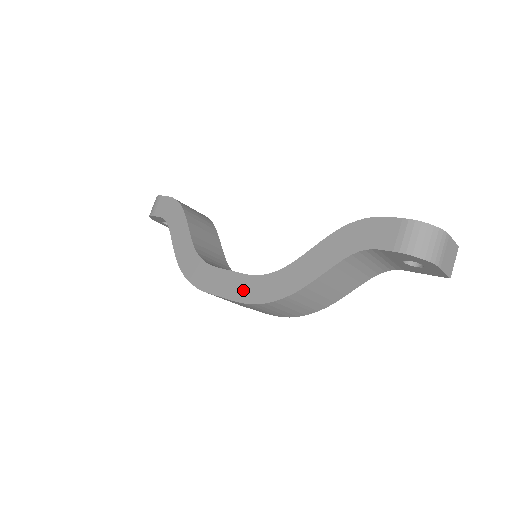
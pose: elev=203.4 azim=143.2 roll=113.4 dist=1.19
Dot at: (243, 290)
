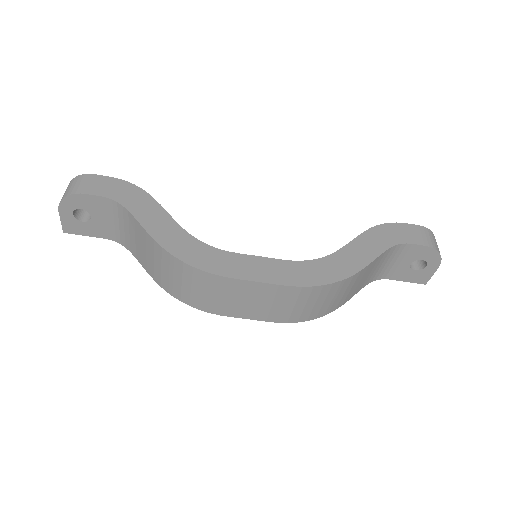
Dot at: (289, 274)
